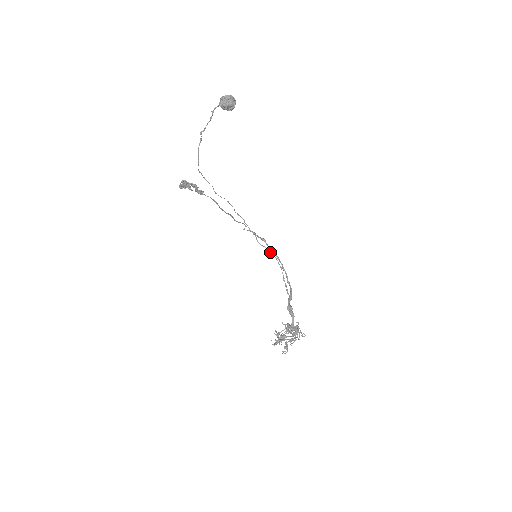
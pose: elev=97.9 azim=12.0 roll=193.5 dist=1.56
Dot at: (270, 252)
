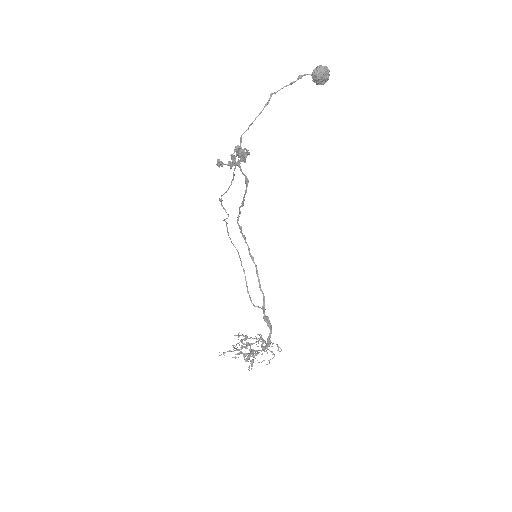
Dot at: (237, 251)
